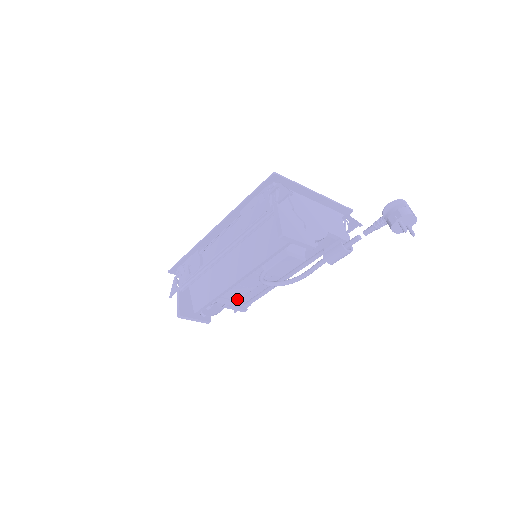
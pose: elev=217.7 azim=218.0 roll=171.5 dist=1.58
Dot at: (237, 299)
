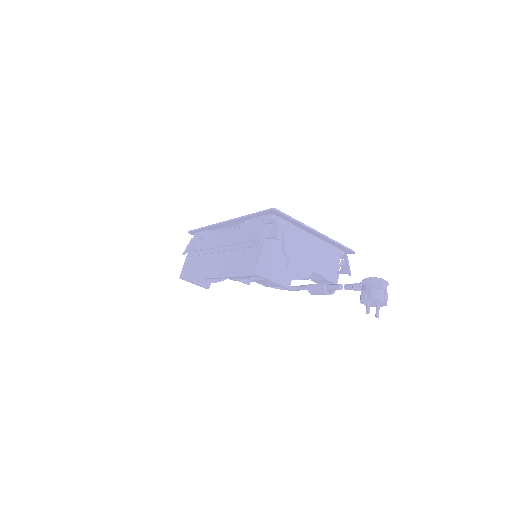
Dot at: (237, 278)
